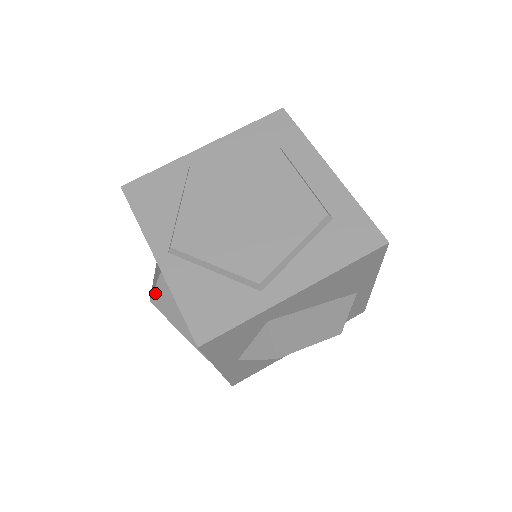
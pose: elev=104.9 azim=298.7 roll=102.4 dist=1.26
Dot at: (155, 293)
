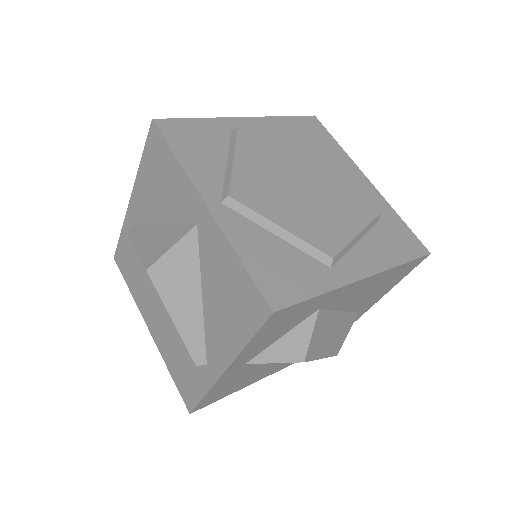
Dot at: (163, 259)
